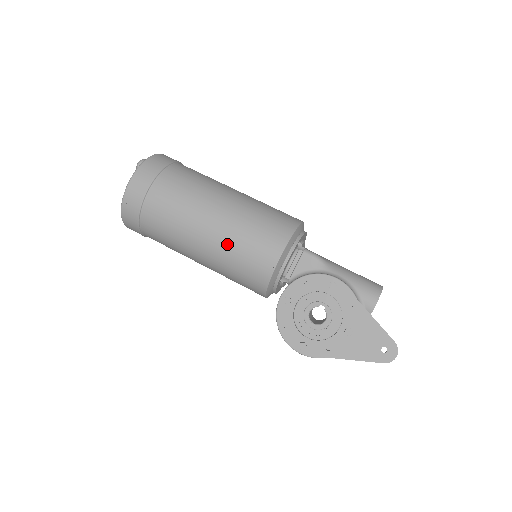
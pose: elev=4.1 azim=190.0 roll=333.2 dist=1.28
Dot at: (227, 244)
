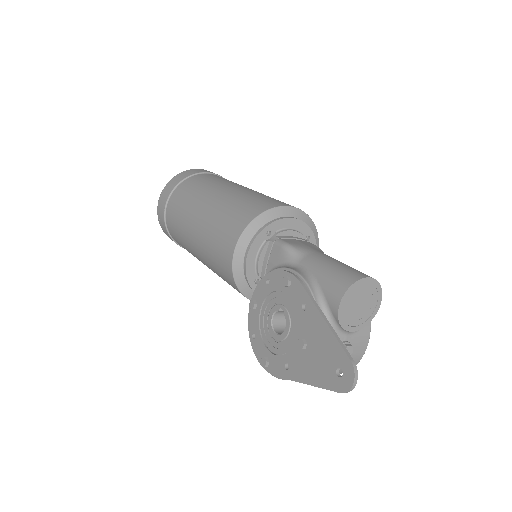
Dot at: (204, 246)
